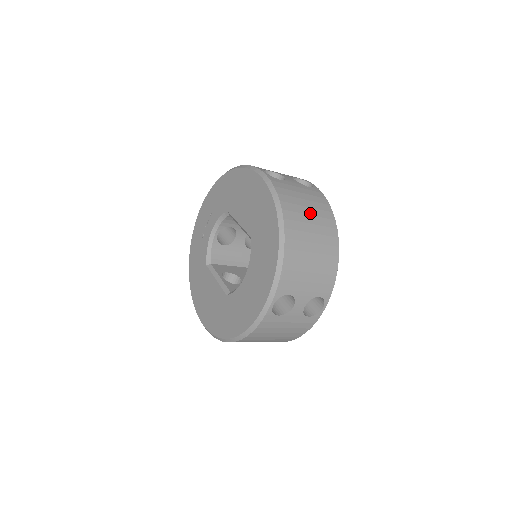
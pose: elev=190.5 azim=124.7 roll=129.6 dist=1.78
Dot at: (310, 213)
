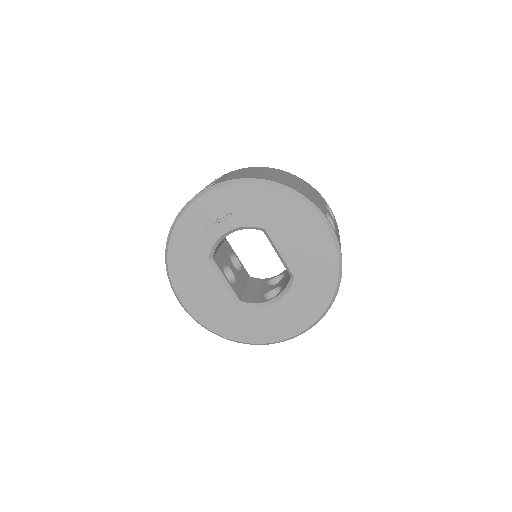
Dot at: occluded
